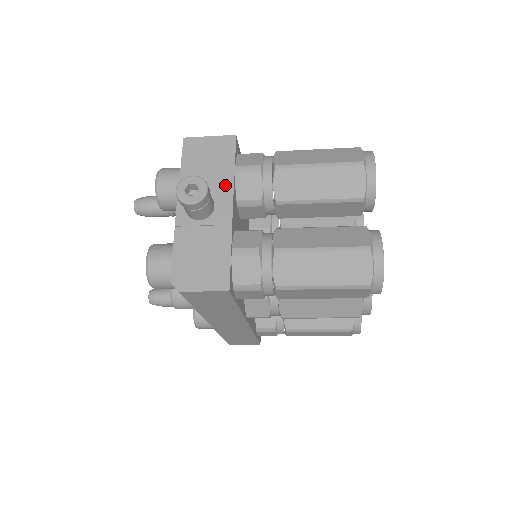
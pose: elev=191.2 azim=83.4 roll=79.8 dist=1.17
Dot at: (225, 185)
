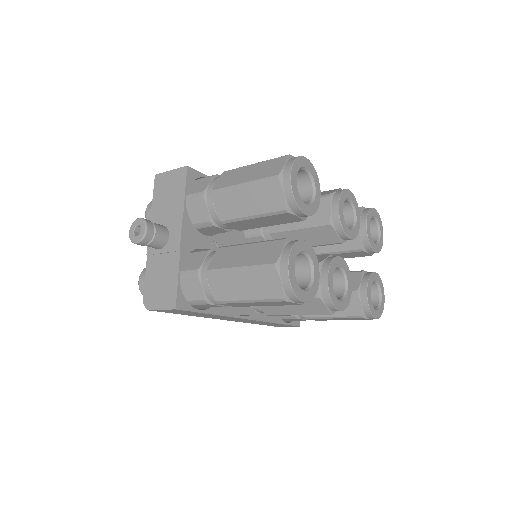
Dot at: (178, 215)
